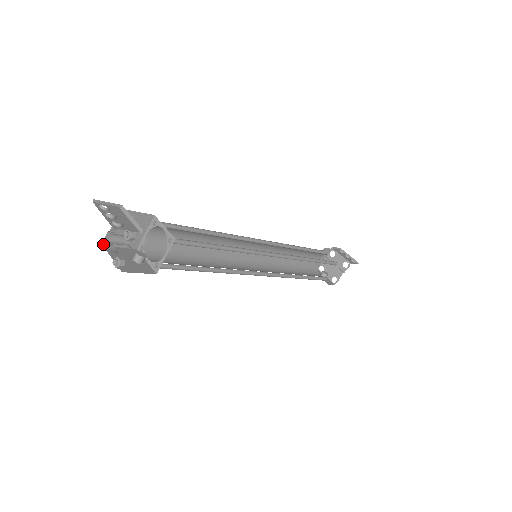
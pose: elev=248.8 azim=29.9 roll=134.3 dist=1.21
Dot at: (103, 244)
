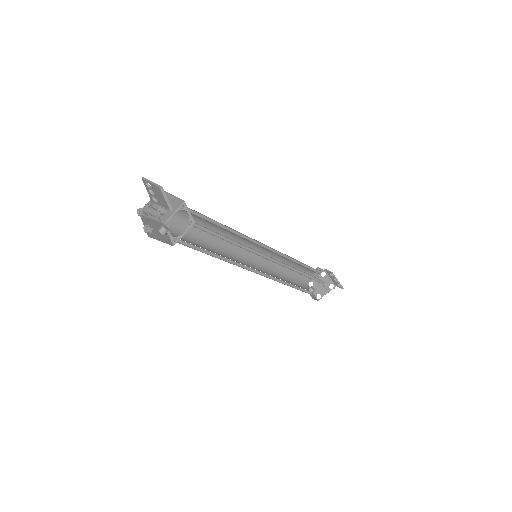
Dot at: (140, 212)
